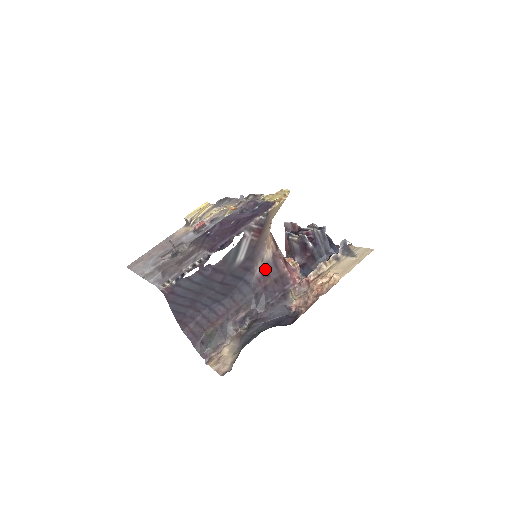
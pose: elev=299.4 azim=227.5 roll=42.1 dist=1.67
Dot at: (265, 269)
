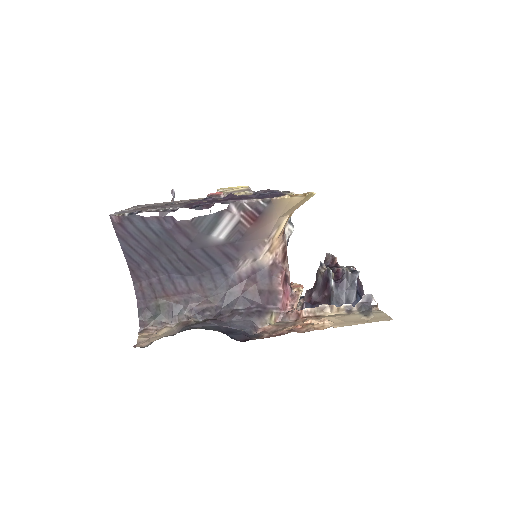
Dot at: (254, 272)
